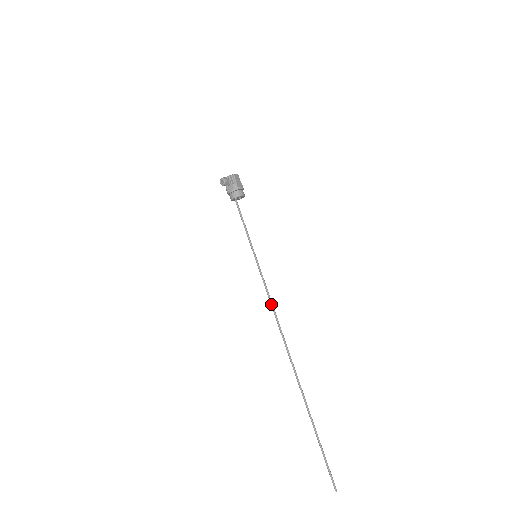
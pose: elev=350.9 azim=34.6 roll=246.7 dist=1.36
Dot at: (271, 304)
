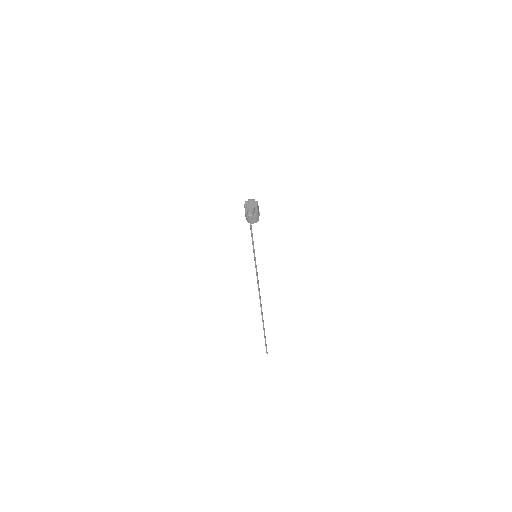
Dot at: (258, 281)
